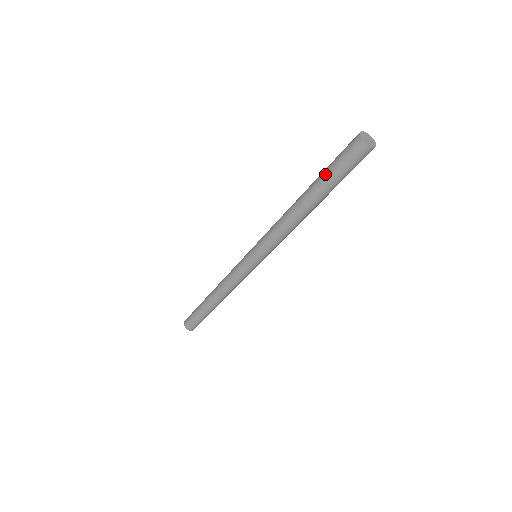
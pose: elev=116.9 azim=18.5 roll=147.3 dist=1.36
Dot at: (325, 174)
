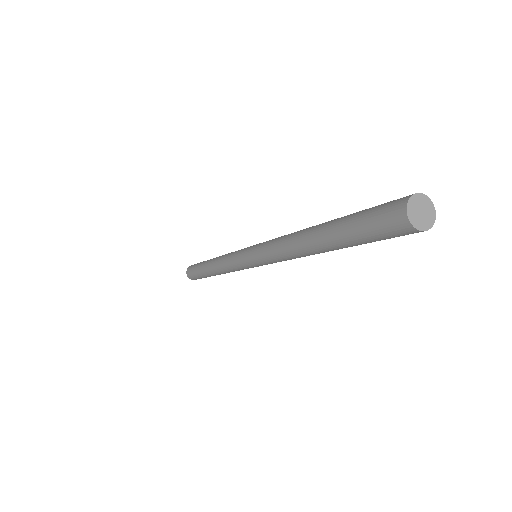
Dot at: (344, 226)
